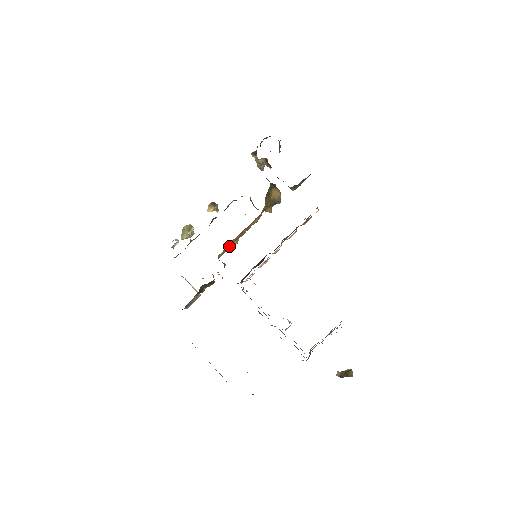
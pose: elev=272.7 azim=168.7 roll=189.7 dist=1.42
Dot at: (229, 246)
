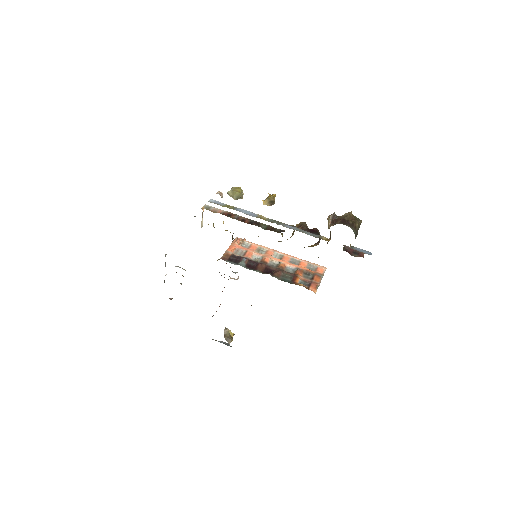
Dot at: occluded
